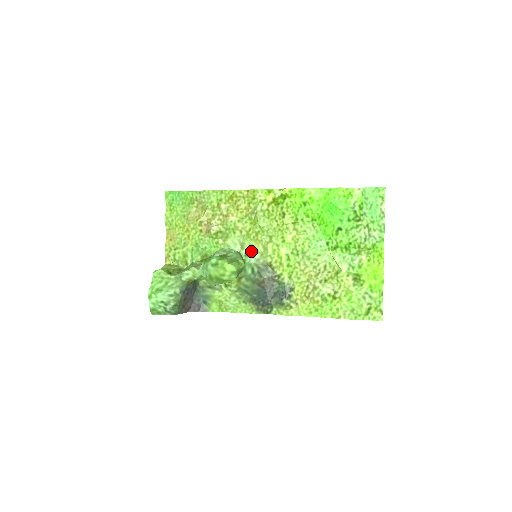
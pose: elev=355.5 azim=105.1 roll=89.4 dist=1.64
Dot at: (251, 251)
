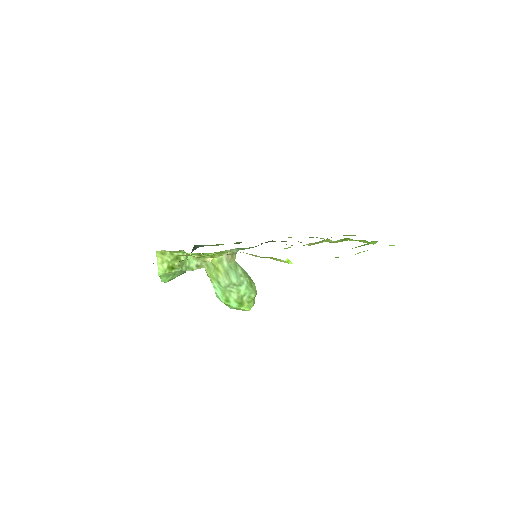
Dot at: occluded
